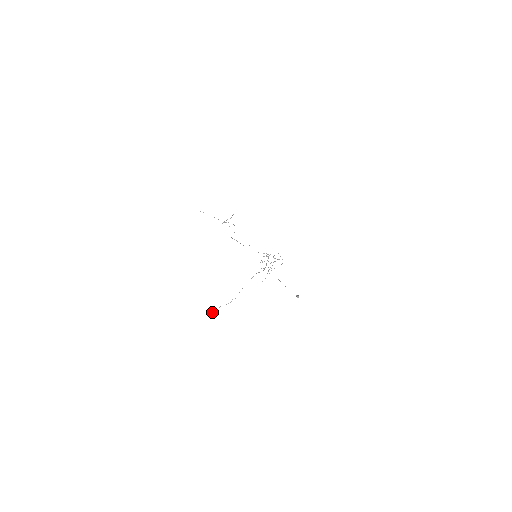
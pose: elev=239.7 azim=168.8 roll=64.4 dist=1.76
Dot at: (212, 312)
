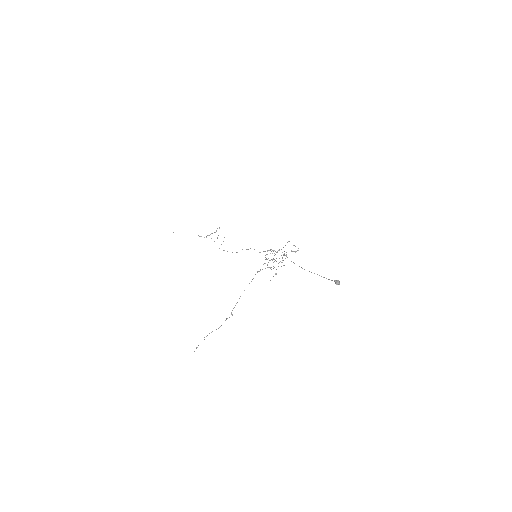
Dot at: occluded
